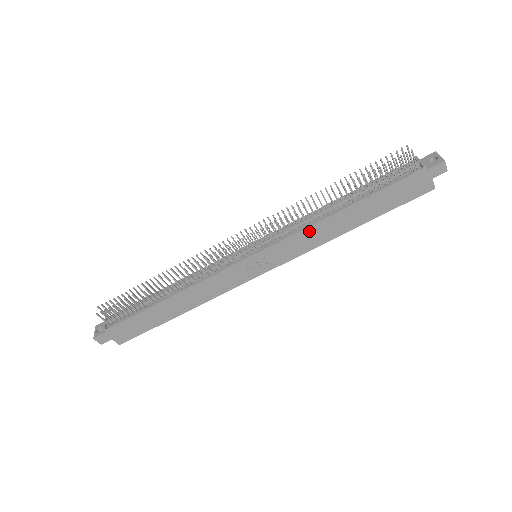
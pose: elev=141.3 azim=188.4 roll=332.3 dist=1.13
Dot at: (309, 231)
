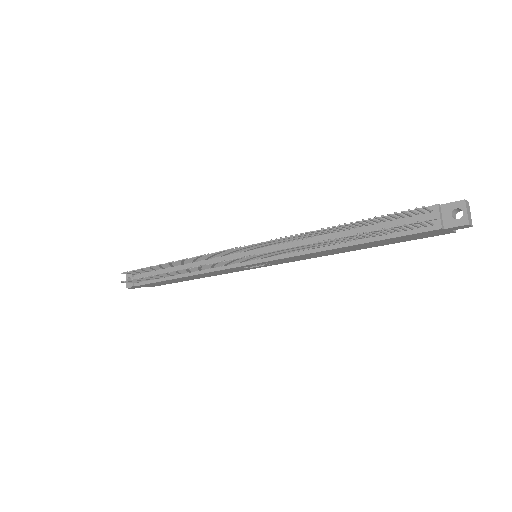
Dot at: (306, 255)
